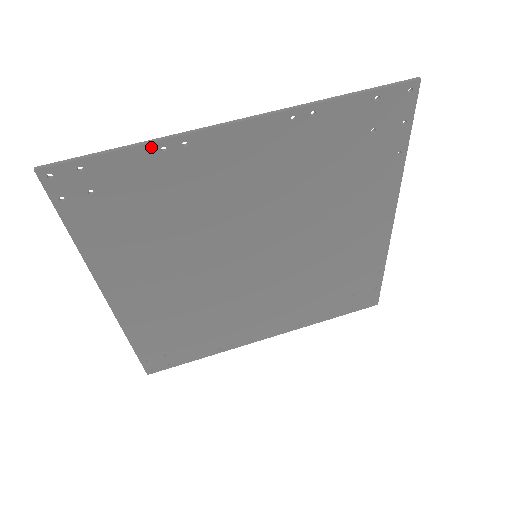
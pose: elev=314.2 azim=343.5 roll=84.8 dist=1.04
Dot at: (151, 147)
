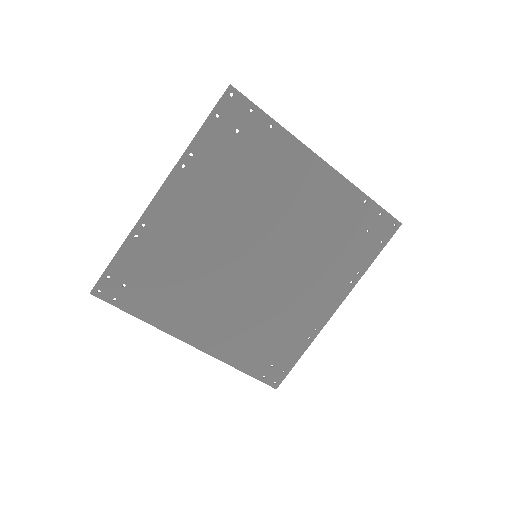
Dot at: (129, 241)
